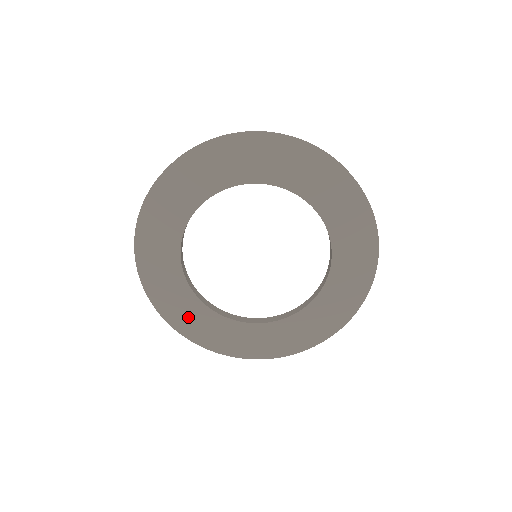
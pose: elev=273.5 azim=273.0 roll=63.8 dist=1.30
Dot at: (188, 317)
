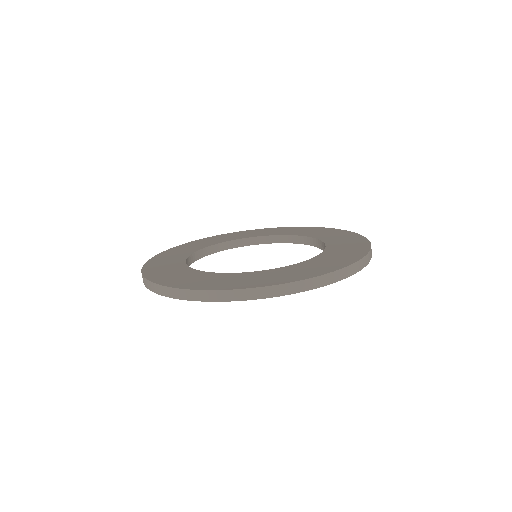
Dot at: (201, 281)
